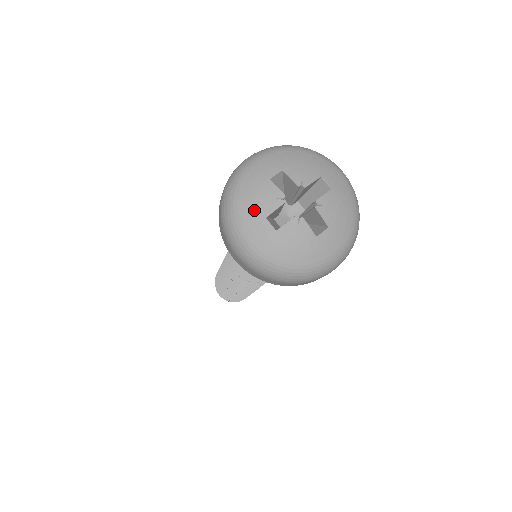
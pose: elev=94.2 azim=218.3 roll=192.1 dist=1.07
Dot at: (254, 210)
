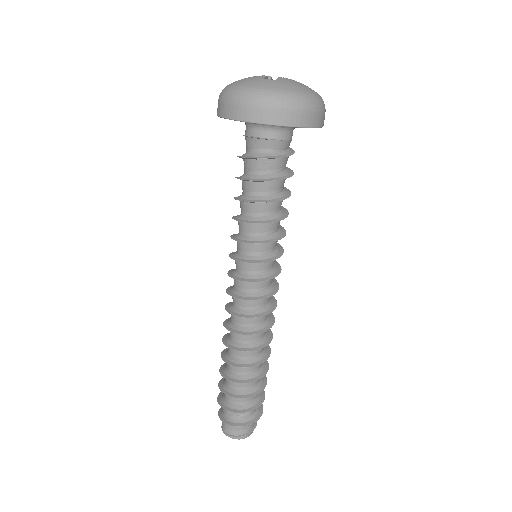
Dot at: (253, 80)
